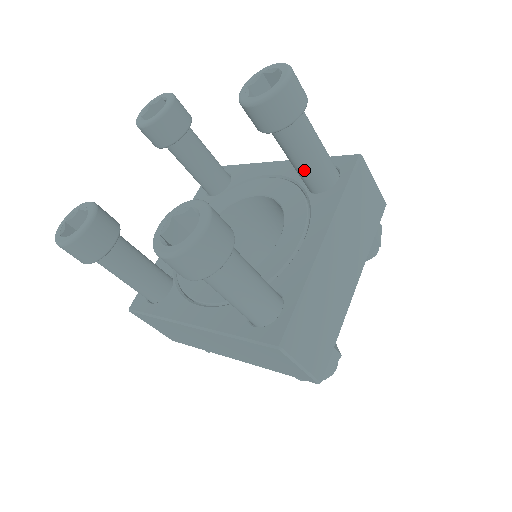
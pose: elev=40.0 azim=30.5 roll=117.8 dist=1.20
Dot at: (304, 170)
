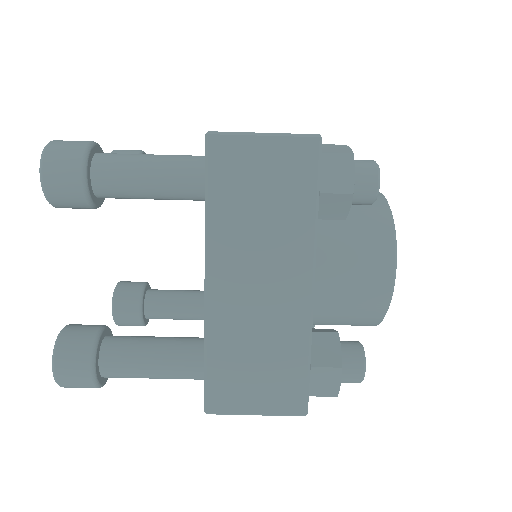
Dot at: occluded
